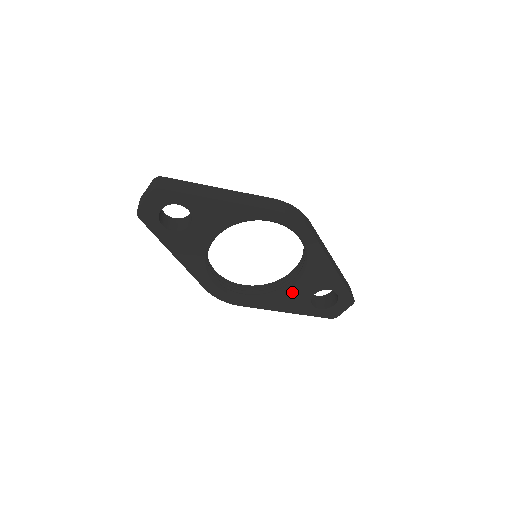
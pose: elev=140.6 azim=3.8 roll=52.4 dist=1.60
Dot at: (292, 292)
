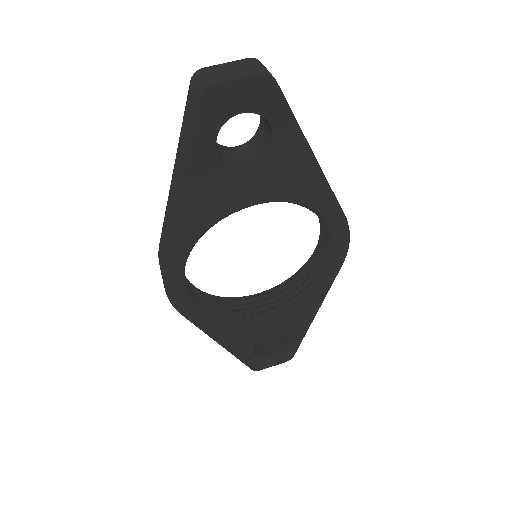
Dot at: (253, 322)
